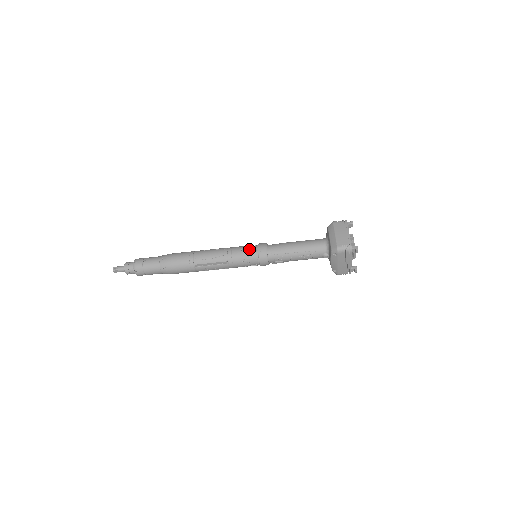
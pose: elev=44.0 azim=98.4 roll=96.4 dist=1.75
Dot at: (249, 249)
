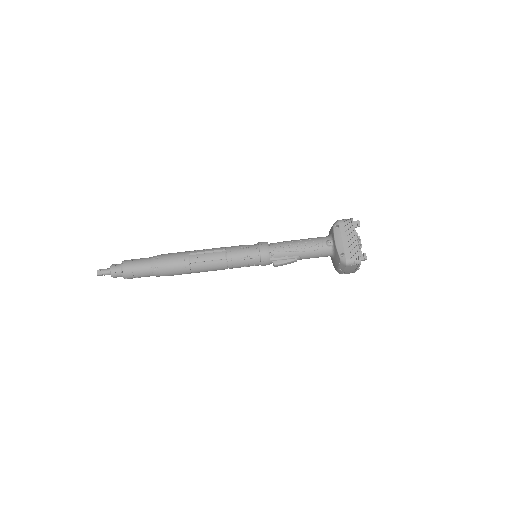
Dot at: occluded
